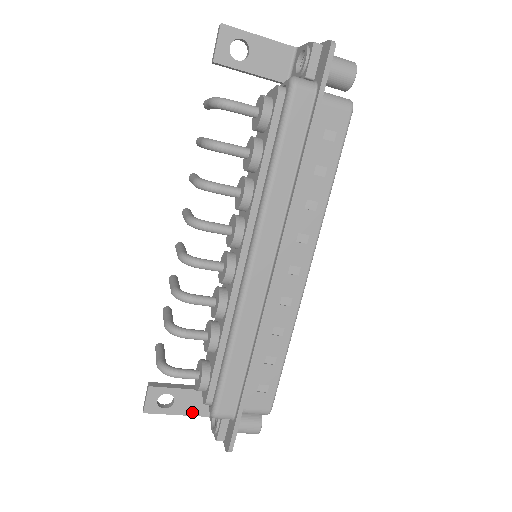
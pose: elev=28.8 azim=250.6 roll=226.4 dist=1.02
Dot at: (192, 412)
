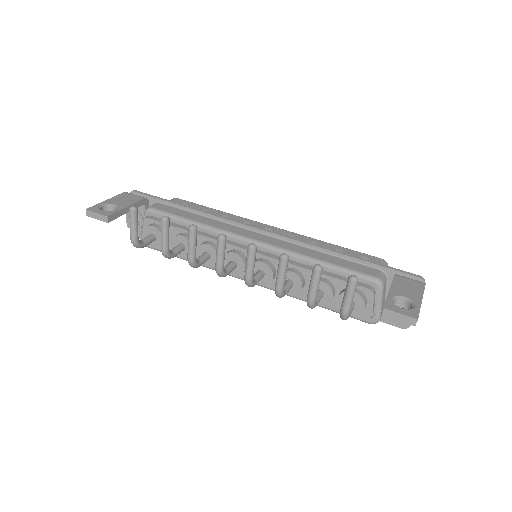
Dot at: occluded
